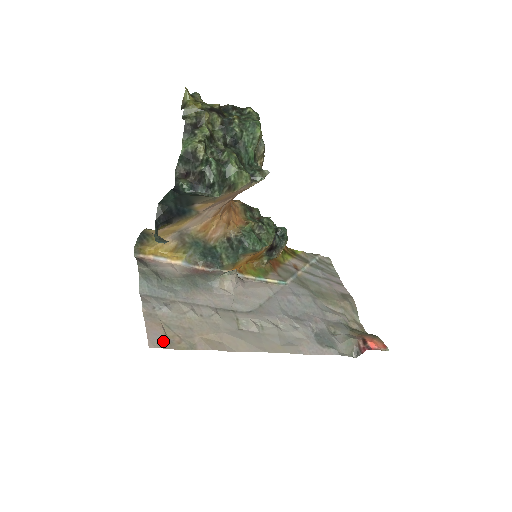
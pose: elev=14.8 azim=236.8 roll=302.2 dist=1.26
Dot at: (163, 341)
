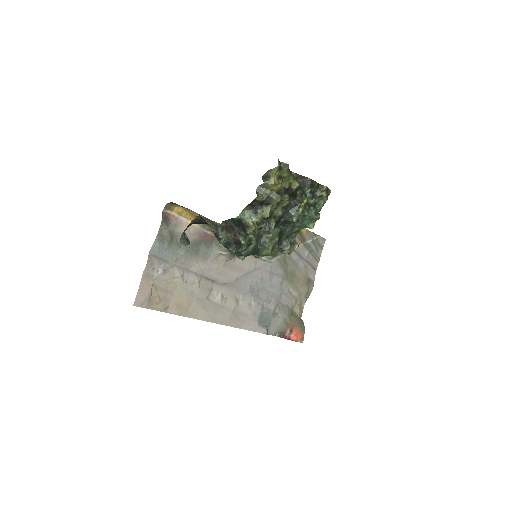
Dot at: (146, 301)
